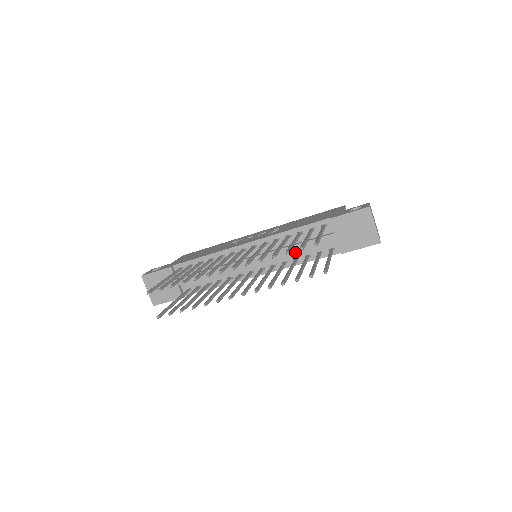
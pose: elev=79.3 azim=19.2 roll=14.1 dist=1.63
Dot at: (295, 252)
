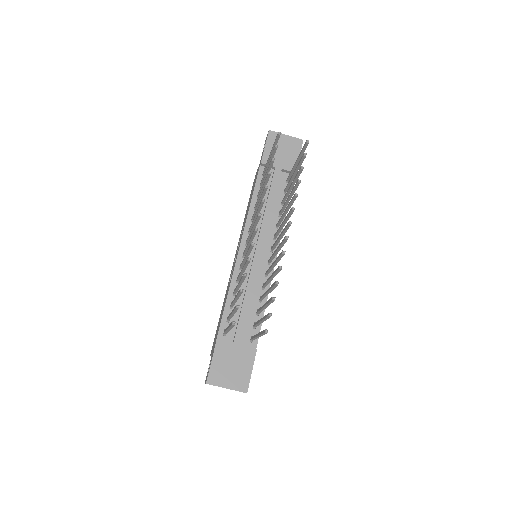
Dot at: (273, 211)
